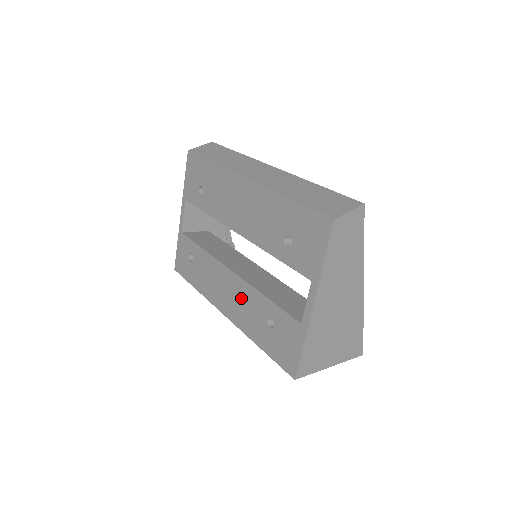
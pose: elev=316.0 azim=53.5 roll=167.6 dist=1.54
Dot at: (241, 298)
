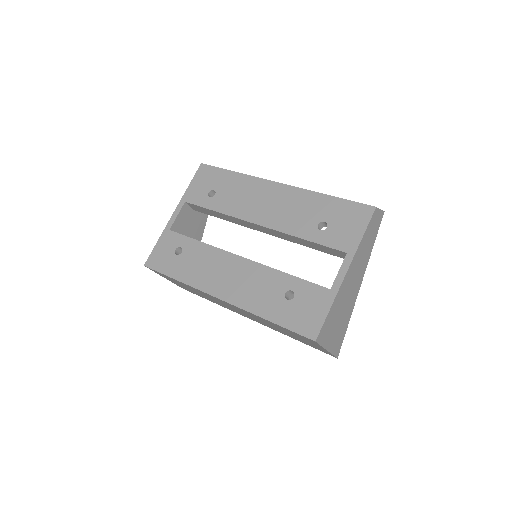
Dot at: (251, 279)
